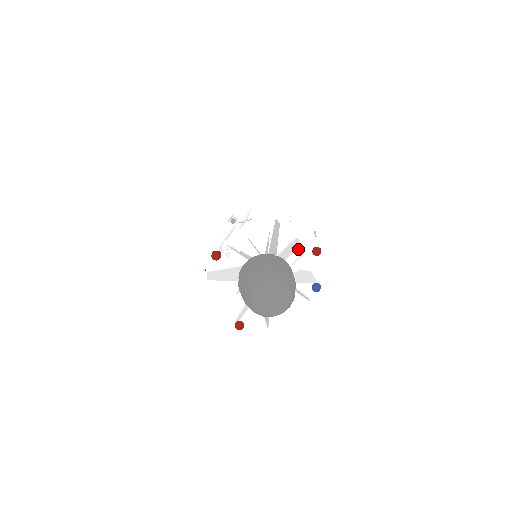
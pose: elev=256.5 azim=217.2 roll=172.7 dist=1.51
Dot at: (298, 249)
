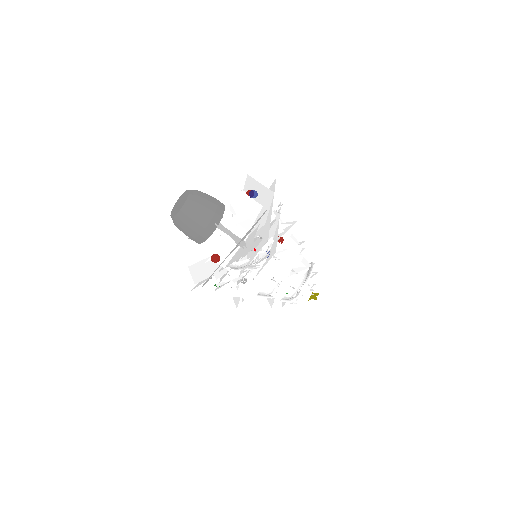
Dot at: occluded
